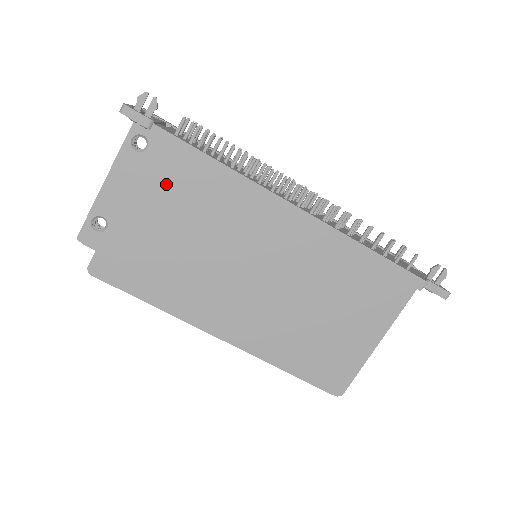
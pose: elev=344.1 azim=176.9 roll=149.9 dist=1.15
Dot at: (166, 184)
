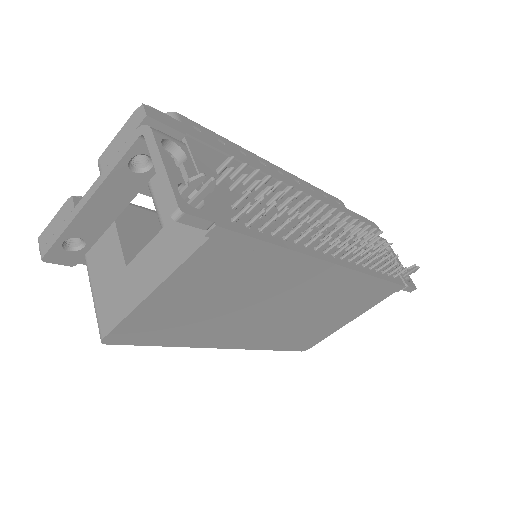
Dot at: (212, 271)
